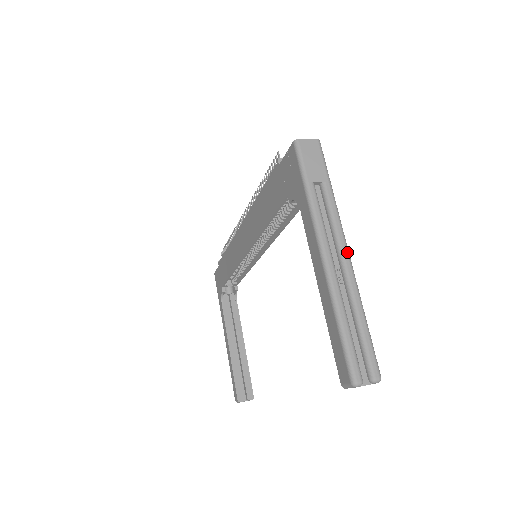
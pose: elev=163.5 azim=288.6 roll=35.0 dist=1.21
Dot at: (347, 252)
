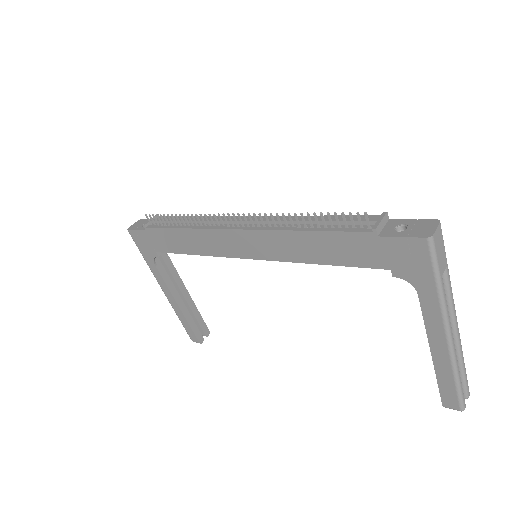
Dot at: occluded
